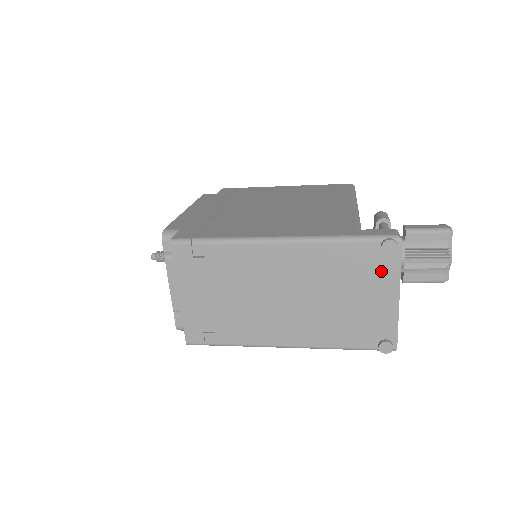
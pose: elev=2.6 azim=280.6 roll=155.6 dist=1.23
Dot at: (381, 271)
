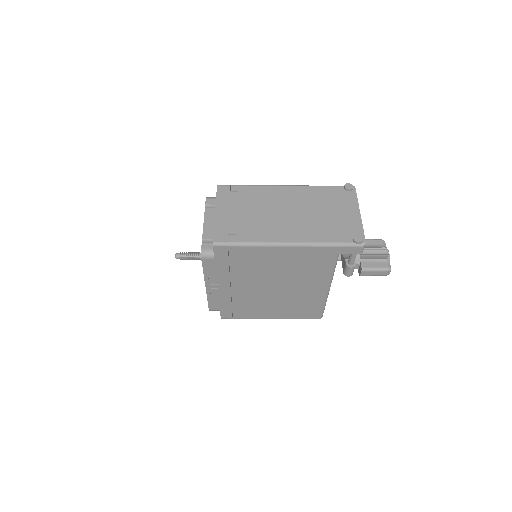
Dot at: (346, 200)
